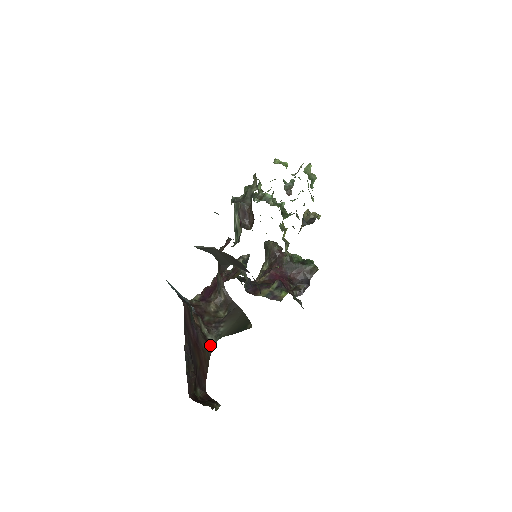
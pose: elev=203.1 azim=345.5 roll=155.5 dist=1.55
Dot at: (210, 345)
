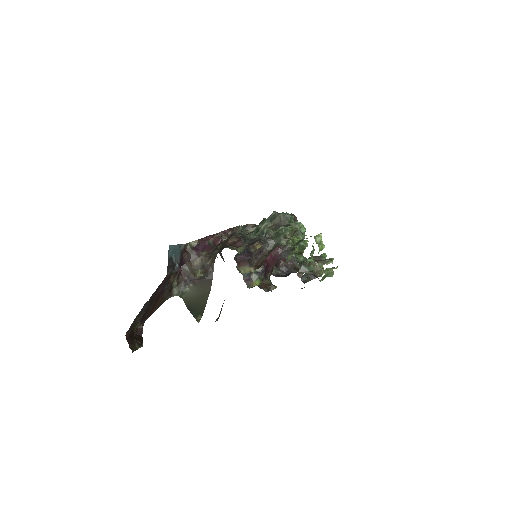
Dot at: (171, 295)
